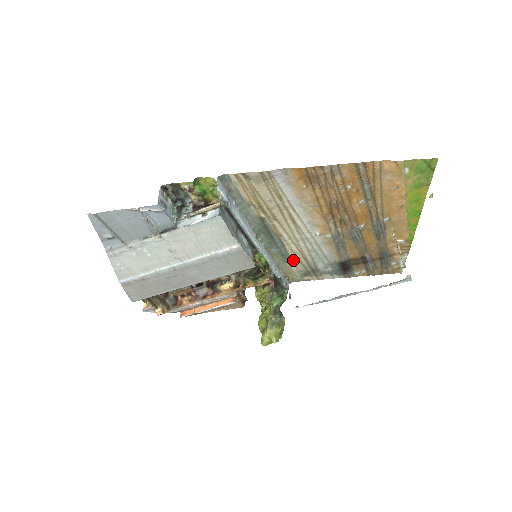
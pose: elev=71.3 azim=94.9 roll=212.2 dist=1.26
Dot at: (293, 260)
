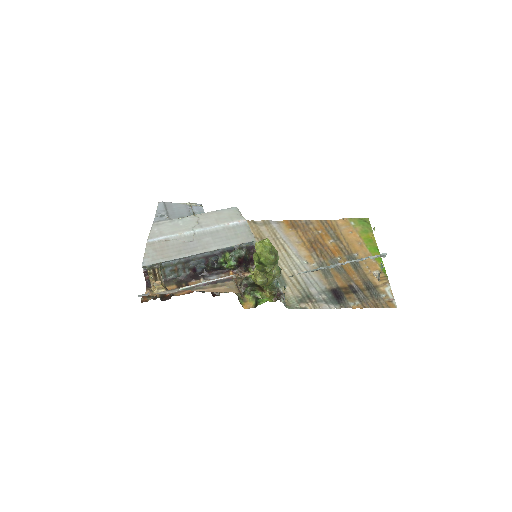
Dot at: (288, 284)
